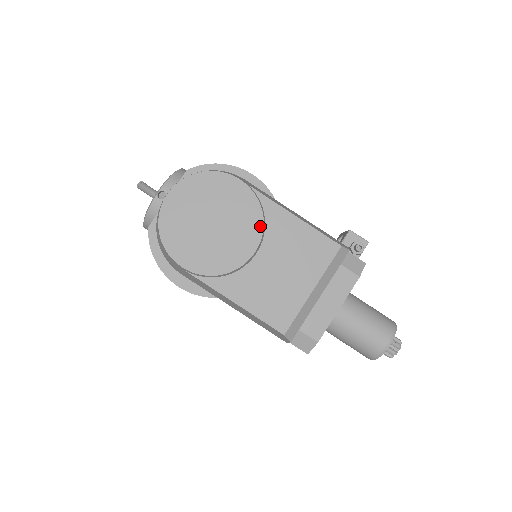
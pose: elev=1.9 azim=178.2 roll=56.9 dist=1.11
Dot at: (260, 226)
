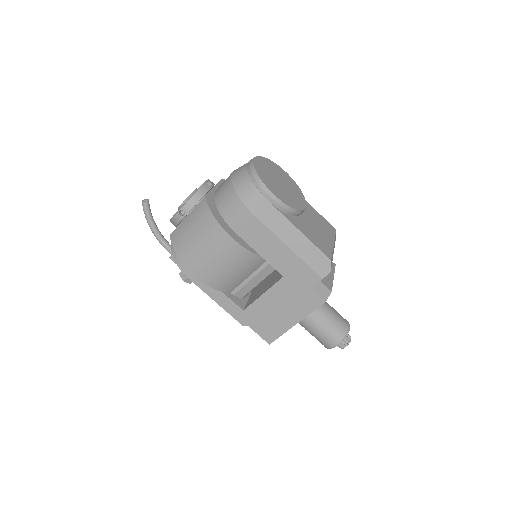
Dot at: (303, 197)
